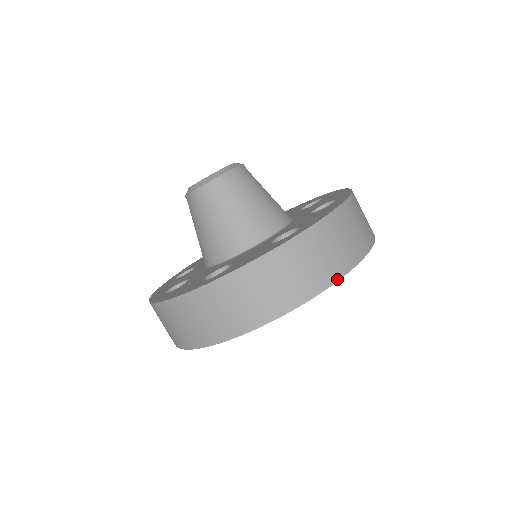
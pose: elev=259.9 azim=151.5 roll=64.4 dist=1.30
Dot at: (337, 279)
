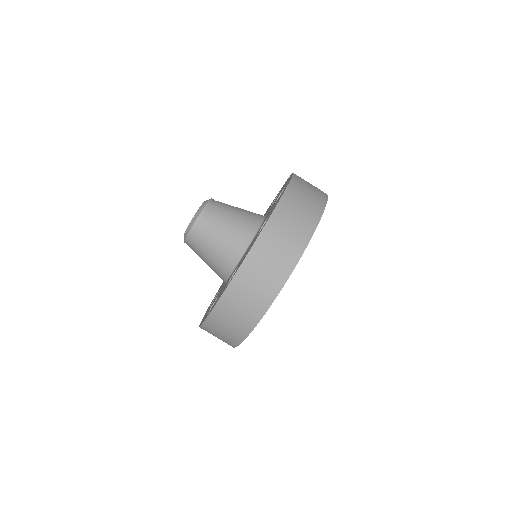
Dot at: (312, 233)
